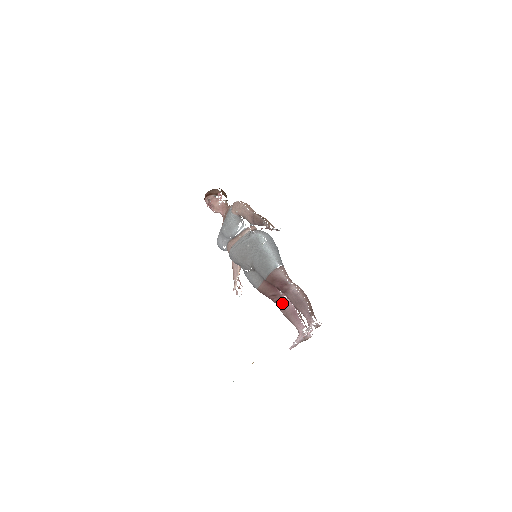
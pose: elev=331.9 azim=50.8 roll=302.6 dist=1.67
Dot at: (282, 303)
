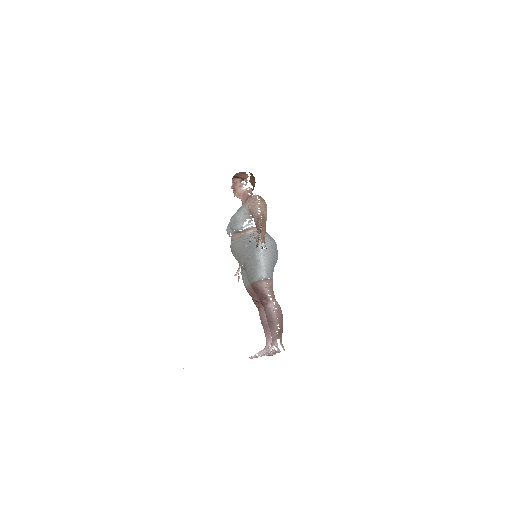
Dot at: (262, 312)
